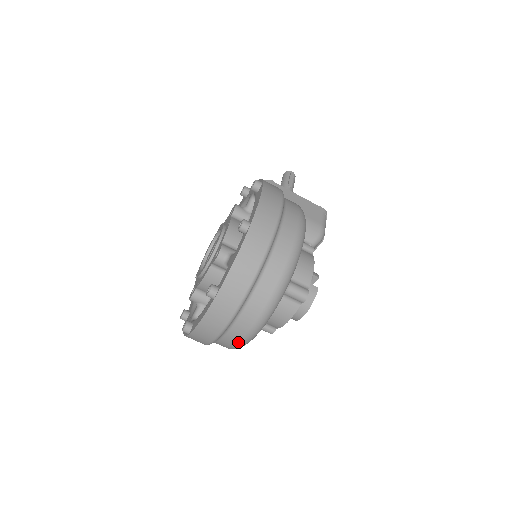
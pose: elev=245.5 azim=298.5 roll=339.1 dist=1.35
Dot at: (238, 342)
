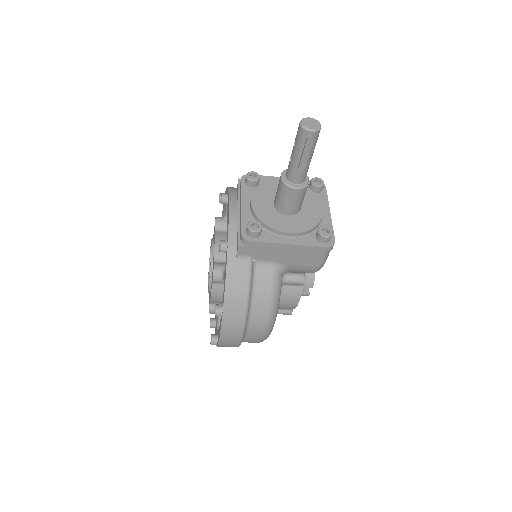
Dot at: occluded
